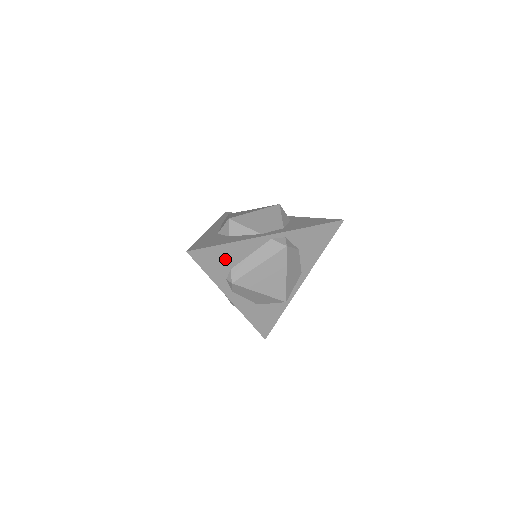
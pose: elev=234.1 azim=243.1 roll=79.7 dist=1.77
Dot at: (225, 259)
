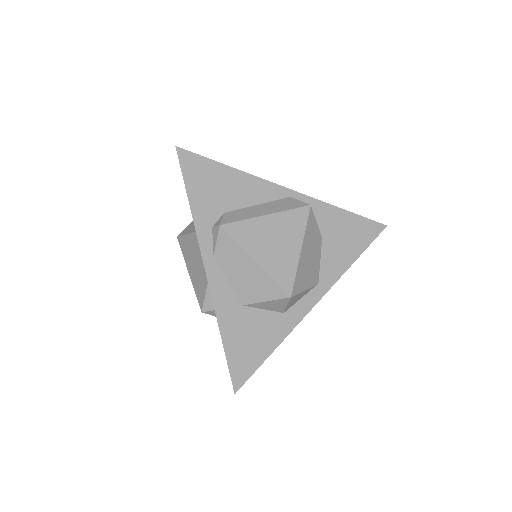
Dot at: (221, 191)
